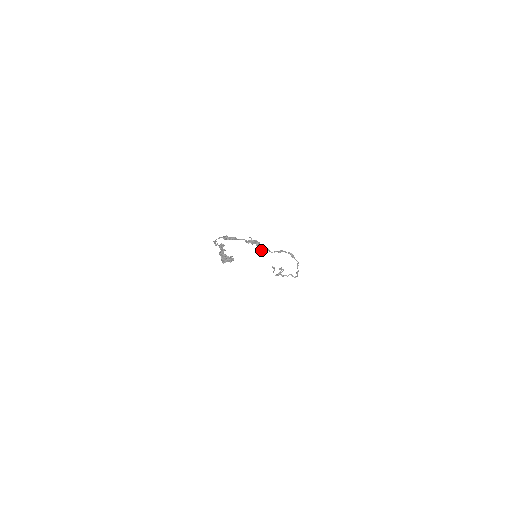
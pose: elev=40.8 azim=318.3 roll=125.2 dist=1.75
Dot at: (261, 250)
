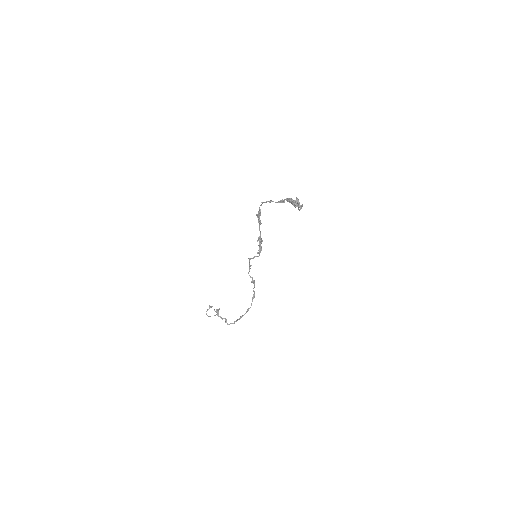
Dot at: occluded
